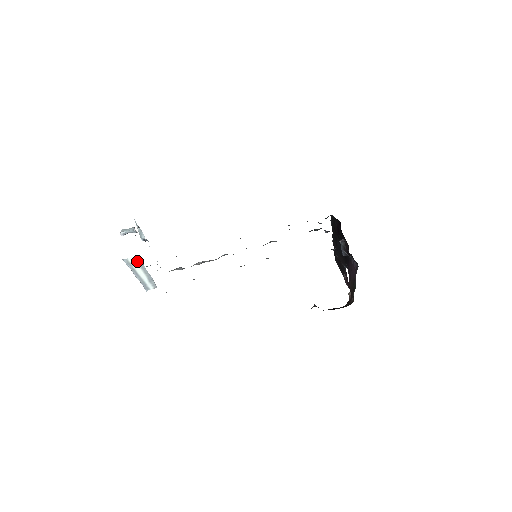
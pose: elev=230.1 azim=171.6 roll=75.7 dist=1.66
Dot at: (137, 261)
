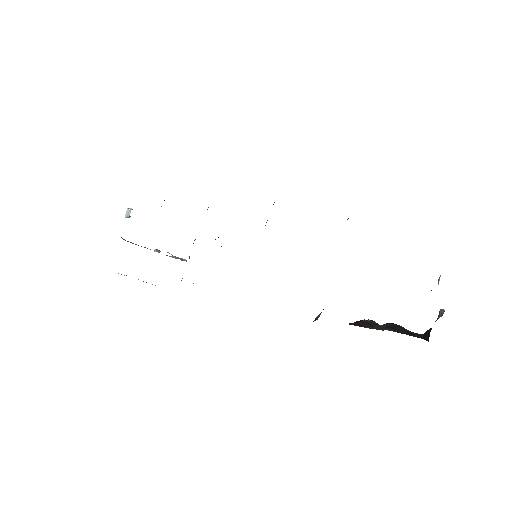
Dot at: (124, 275)
